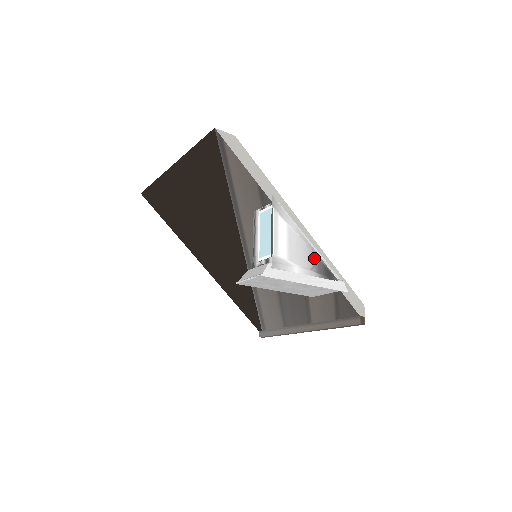
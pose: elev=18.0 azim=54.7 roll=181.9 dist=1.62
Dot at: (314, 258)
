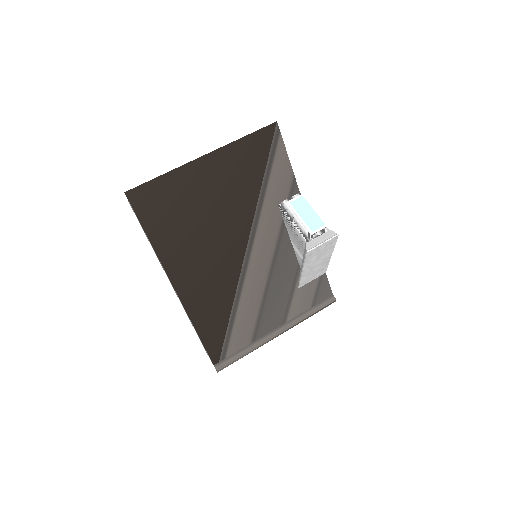
Dot at: occluded
